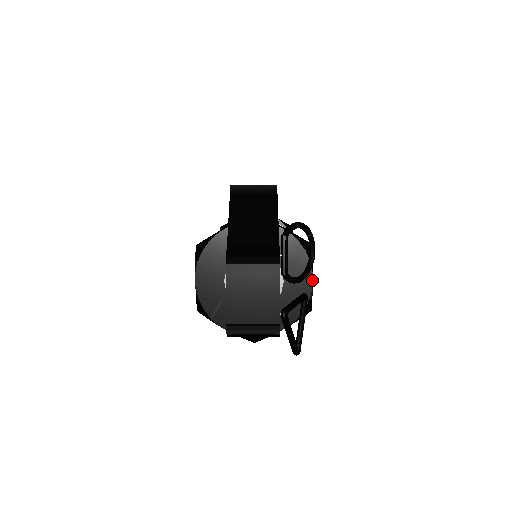
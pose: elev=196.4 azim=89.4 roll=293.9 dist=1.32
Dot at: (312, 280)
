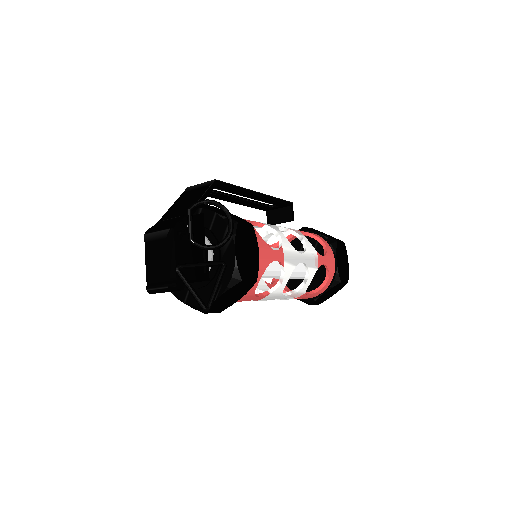
Dot at: (235, 251)
